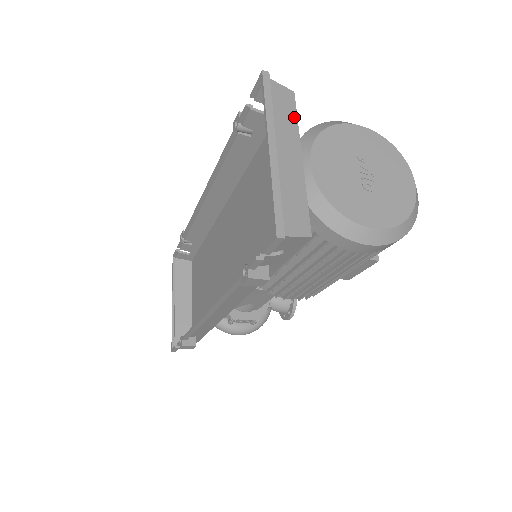
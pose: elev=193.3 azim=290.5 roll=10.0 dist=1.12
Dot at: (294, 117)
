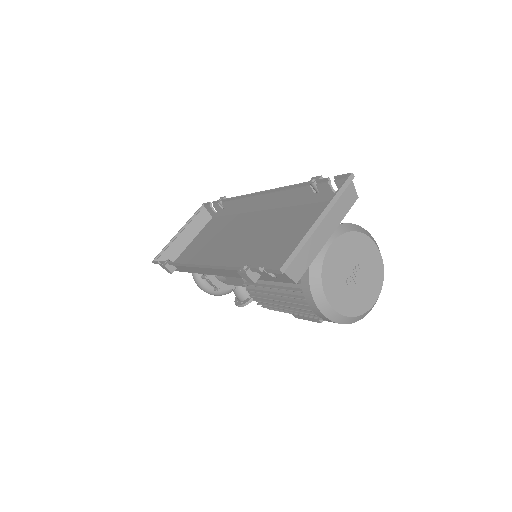
Dot at: (345, 212)
